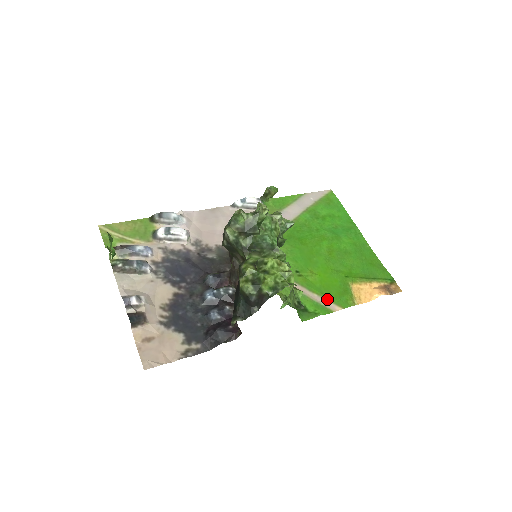
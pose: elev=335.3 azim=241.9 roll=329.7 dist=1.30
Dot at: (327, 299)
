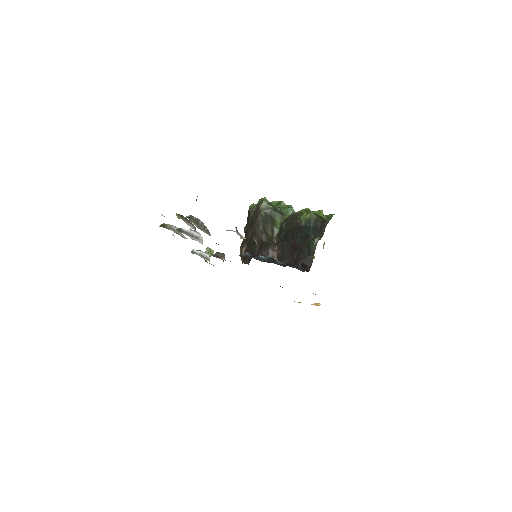
Dot at: occluded
